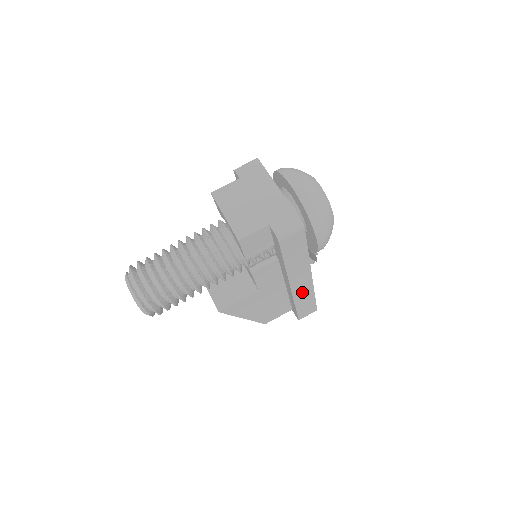
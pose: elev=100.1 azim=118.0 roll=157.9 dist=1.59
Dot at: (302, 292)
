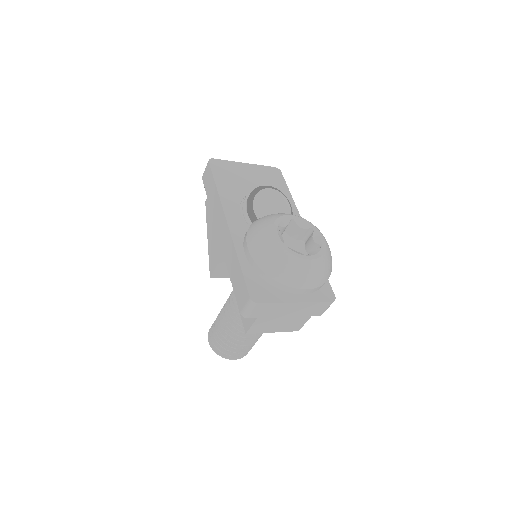
Dot at: occluded
